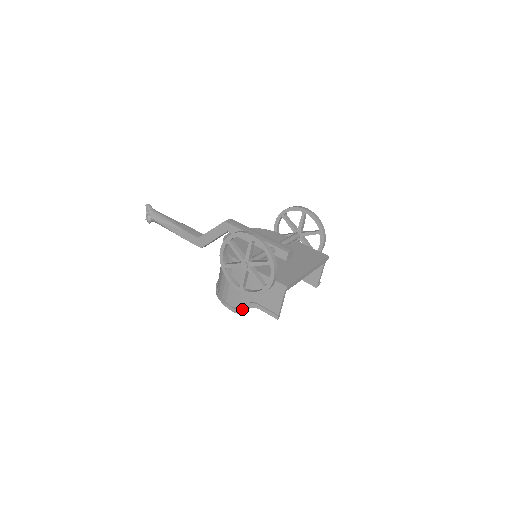
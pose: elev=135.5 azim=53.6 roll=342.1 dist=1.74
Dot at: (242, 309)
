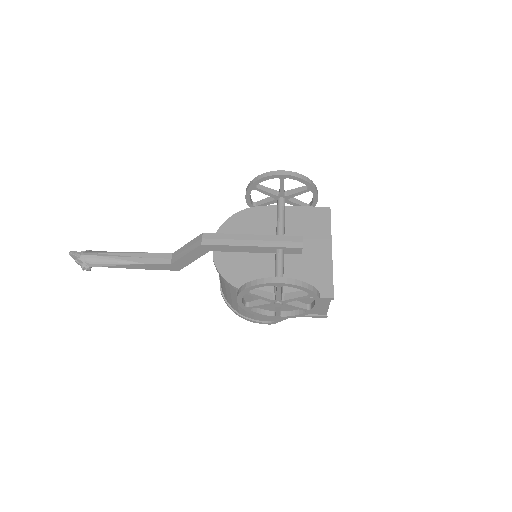
Dot at: occluded
